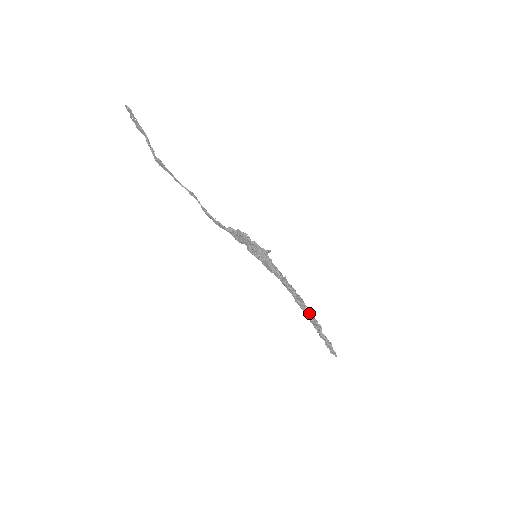
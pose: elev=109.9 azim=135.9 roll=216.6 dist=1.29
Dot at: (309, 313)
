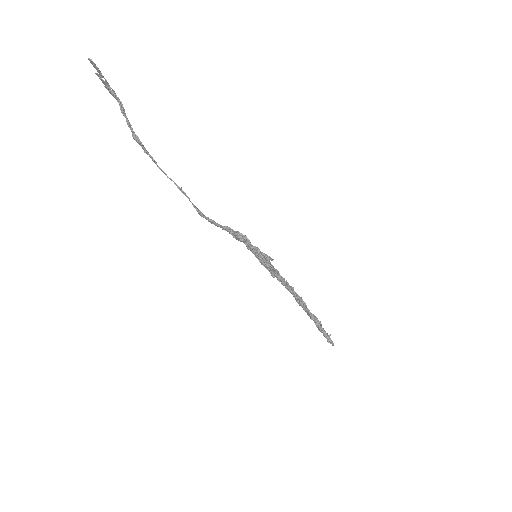
Dot at: (310, 313)
